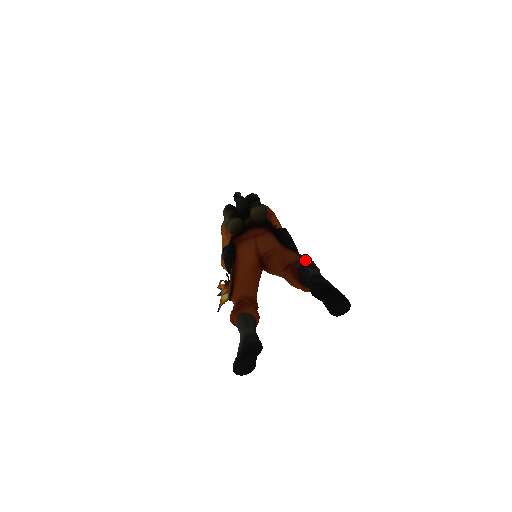
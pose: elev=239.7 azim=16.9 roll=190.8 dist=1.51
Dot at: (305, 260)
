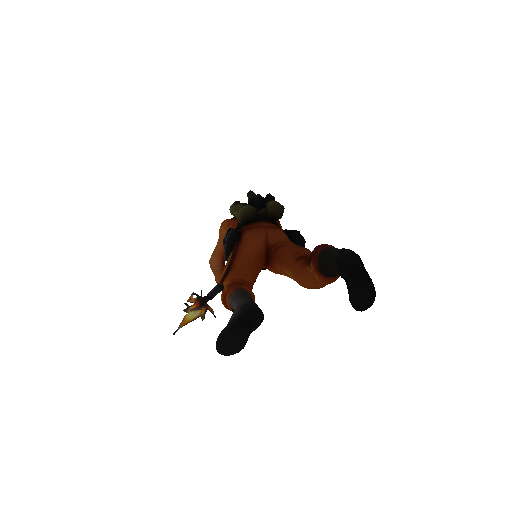
Dot at: (330, 245)
